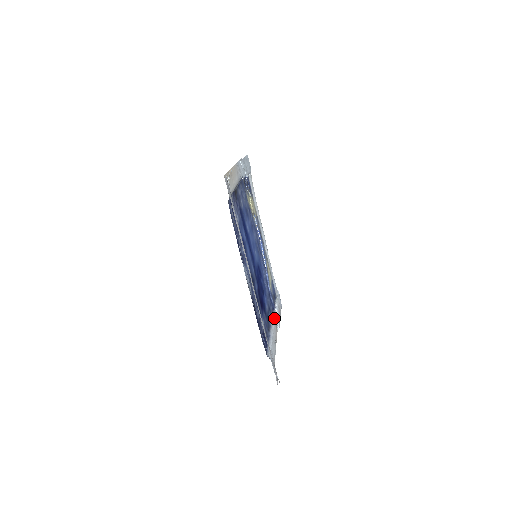
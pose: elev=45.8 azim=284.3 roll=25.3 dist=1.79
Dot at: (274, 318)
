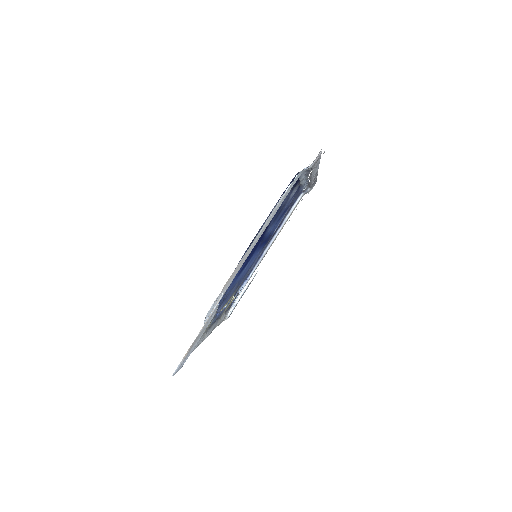
Dot at: (231, 282)
